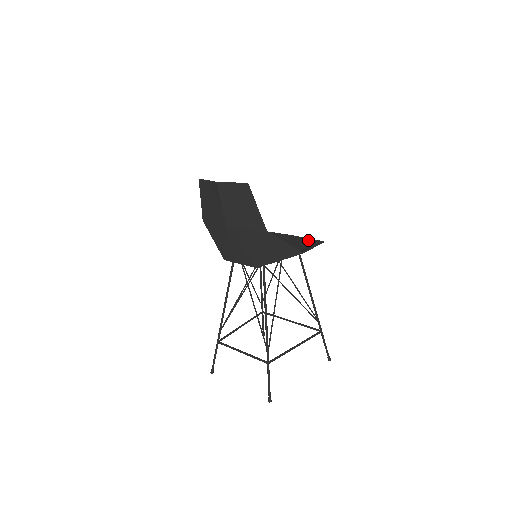
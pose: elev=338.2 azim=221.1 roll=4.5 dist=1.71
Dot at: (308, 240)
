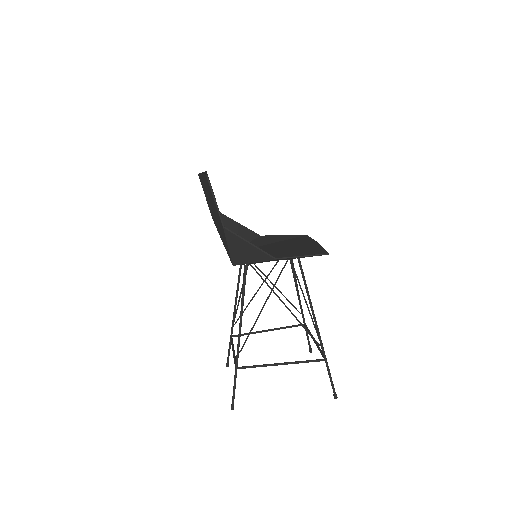
Dot at: (319, 249)
